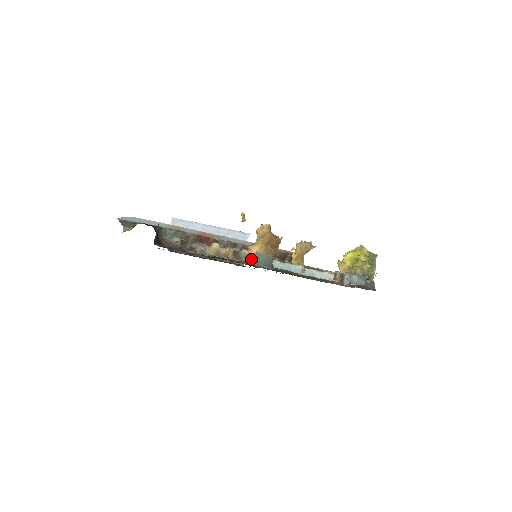
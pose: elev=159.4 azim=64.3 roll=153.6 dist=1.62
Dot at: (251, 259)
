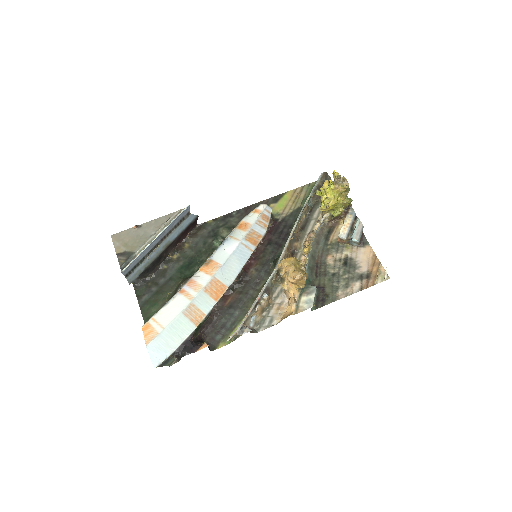
Dot at: (280, 283)
